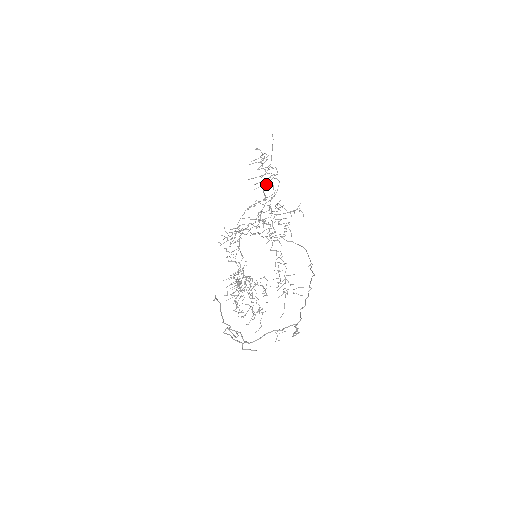
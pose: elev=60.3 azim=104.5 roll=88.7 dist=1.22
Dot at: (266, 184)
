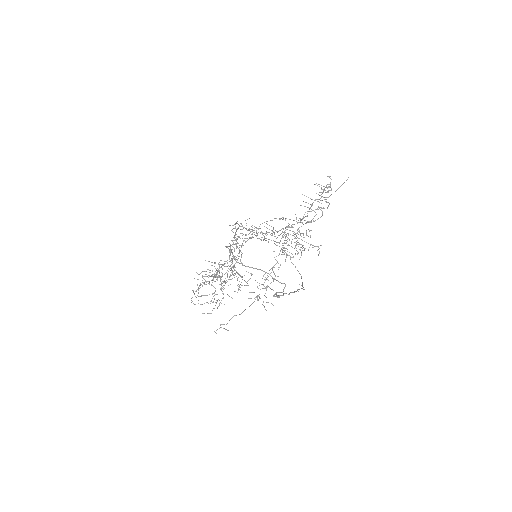
Dot at: occluded
